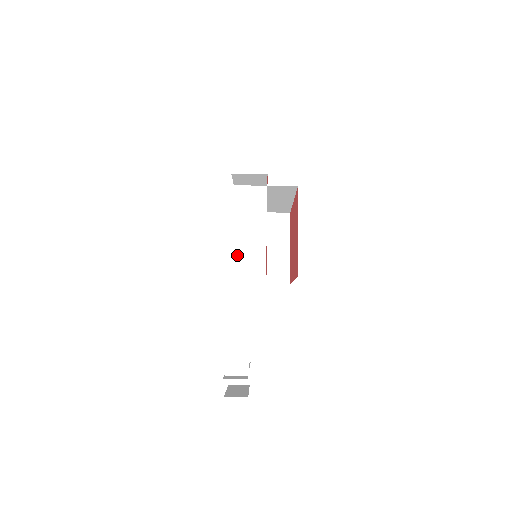
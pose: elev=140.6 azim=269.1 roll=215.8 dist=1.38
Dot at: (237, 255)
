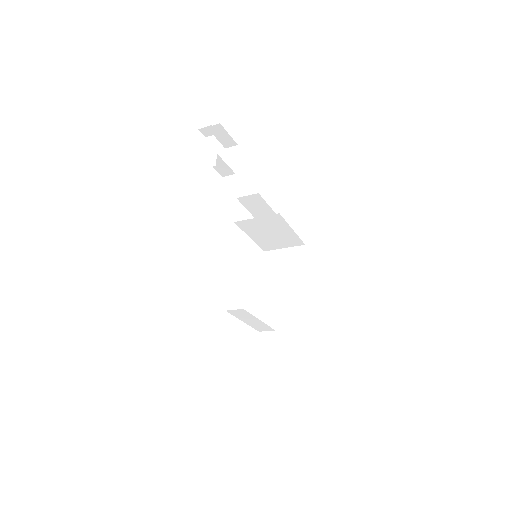
Dot at: (244, 229)
